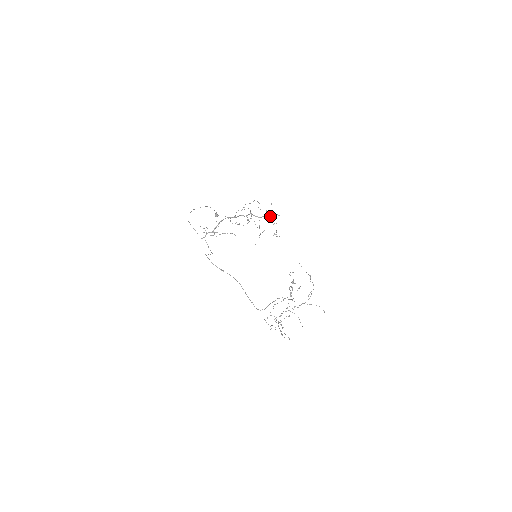
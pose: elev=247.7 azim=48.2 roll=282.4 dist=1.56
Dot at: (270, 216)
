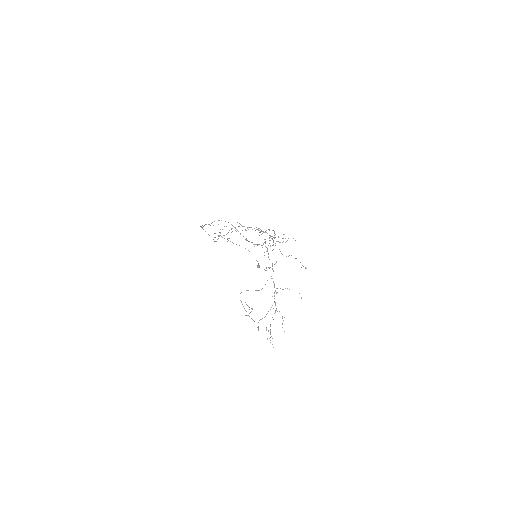
Dot at: (285, 238)
